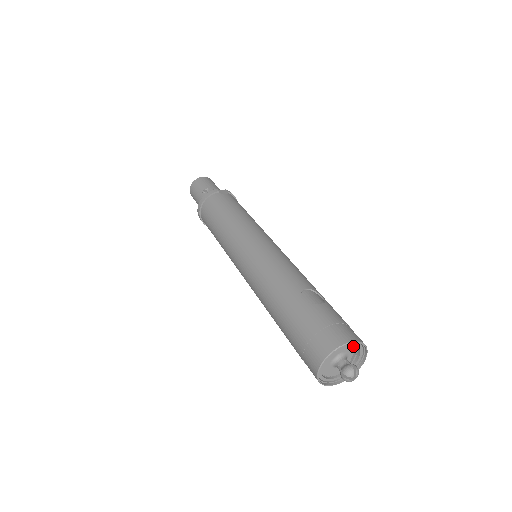
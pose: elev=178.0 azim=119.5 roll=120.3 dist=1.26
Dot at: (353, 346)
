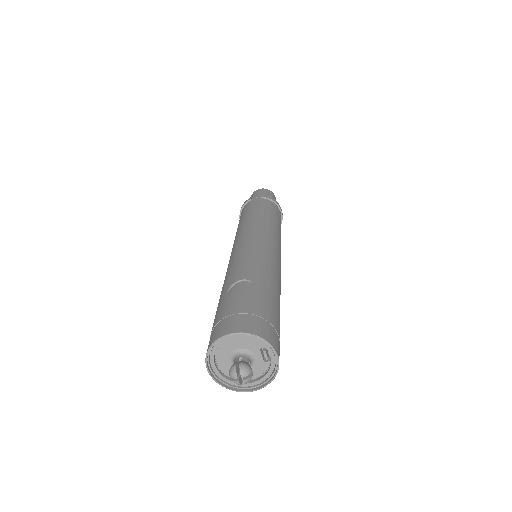
Dot at: (250, 339)
